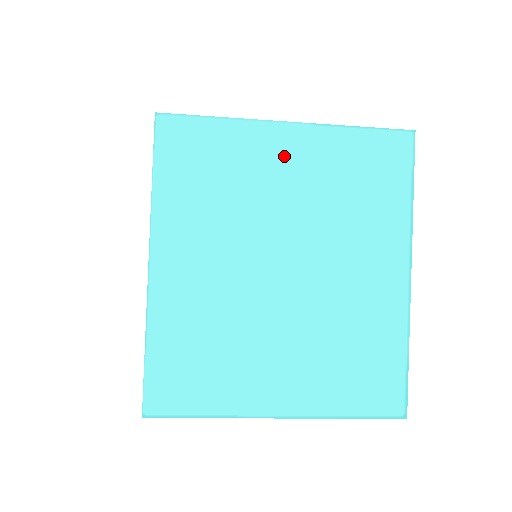
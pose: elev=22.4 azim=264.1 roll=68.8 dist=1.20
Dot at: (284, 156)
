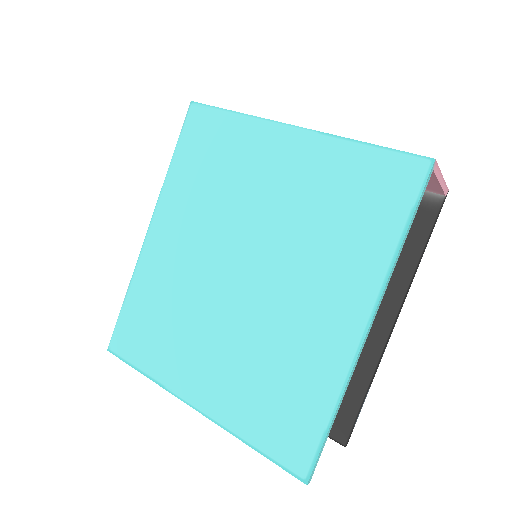
Dot at: (279, 160)
